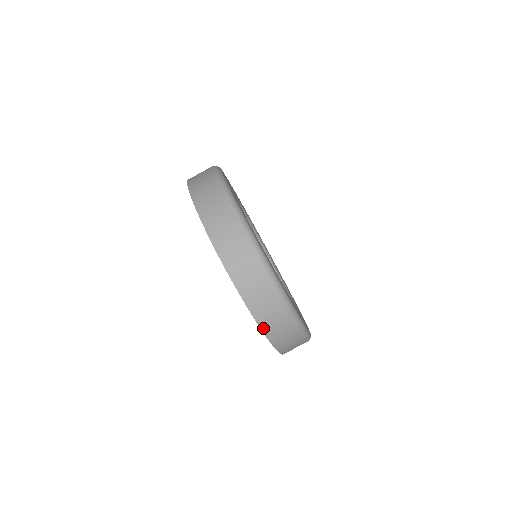
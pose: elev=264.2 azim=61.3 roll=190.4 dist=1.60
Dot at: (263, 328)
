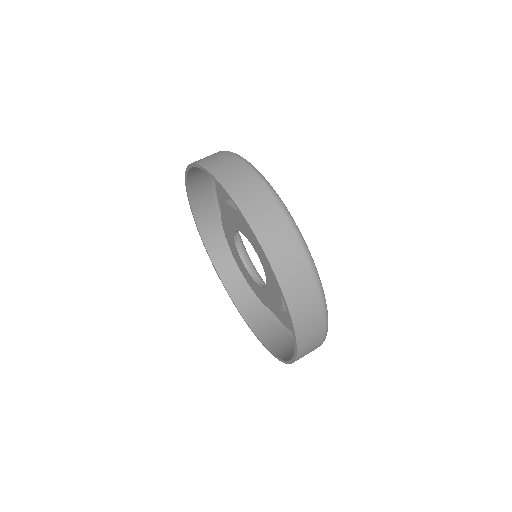
Dot at: (229, 190)
